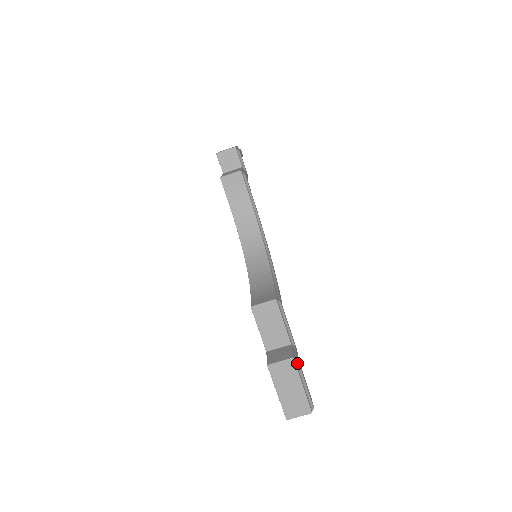
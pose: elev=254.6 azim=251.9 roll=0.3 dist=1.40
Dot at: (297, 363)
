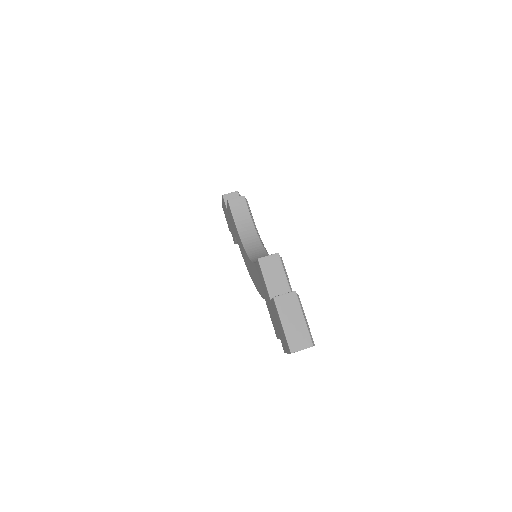
Dot at: (299, 298)
